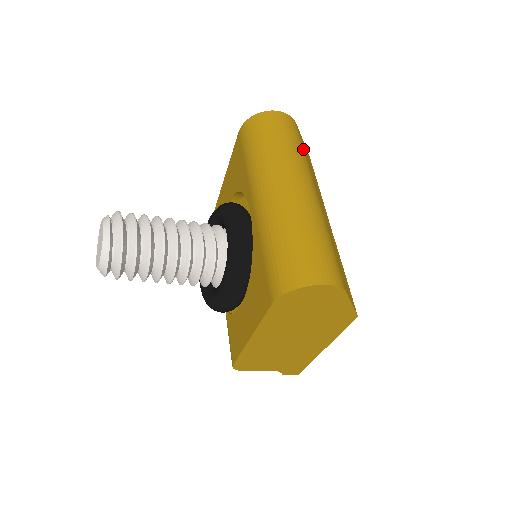
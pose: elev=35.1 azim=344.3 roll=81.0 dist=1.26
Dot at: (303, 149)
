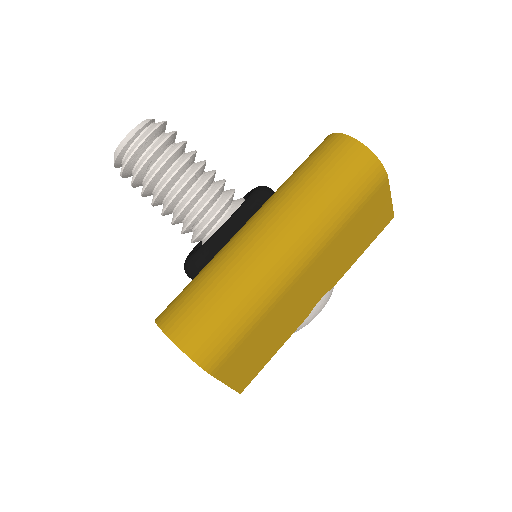
Dot at: (354, 212)
